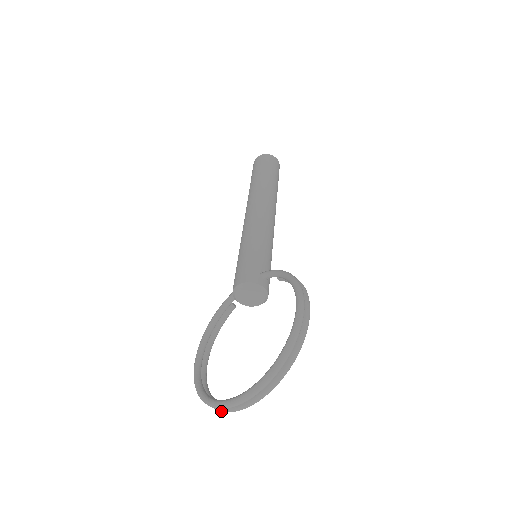
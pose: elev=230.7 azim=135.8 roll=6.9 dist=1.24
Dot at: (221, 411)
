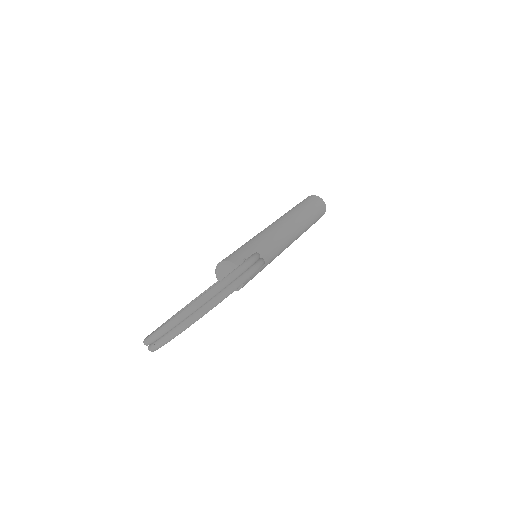
Dot at: (150, 350)
